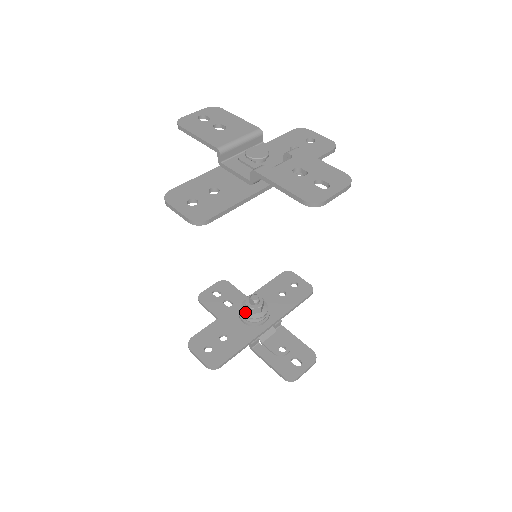
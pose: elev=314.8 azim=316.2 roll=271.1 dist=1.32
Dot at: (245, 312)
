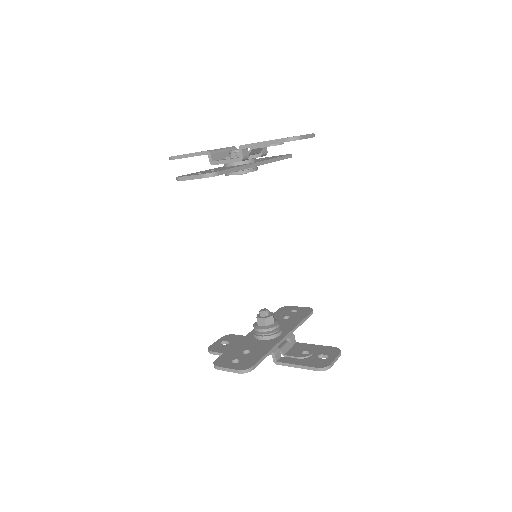
Dot at: (259, 327)
